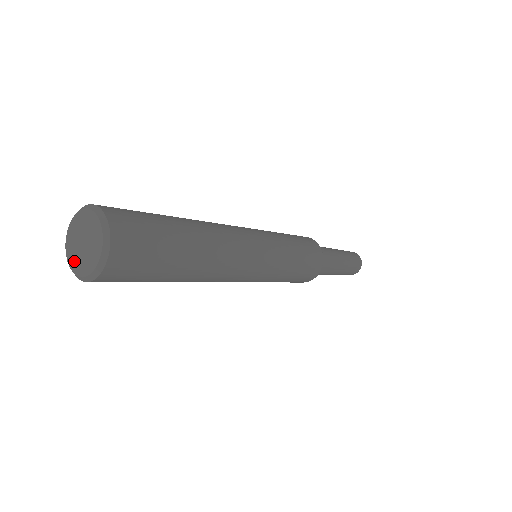
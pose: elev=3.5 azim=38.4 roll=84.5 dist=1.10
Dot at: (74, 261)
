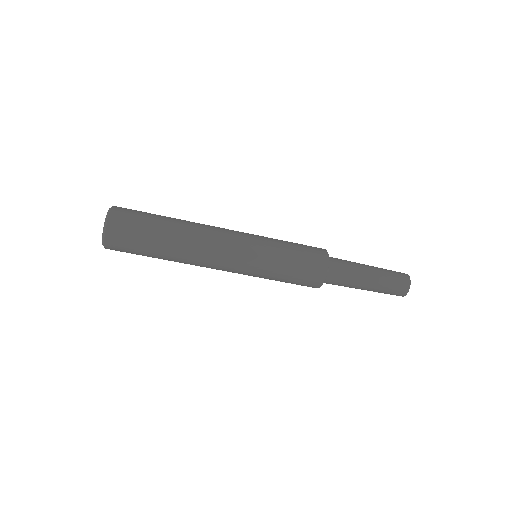
Dot at: occluded
